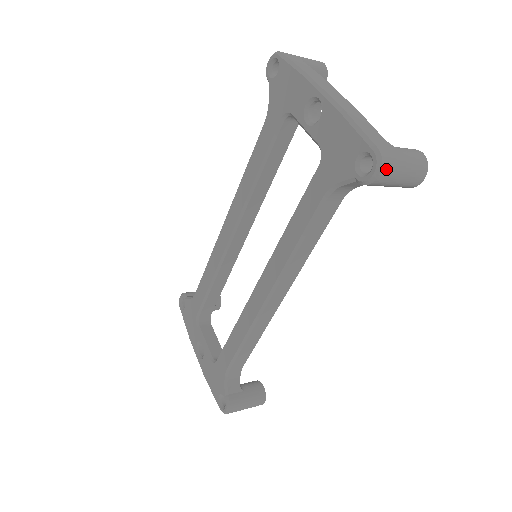
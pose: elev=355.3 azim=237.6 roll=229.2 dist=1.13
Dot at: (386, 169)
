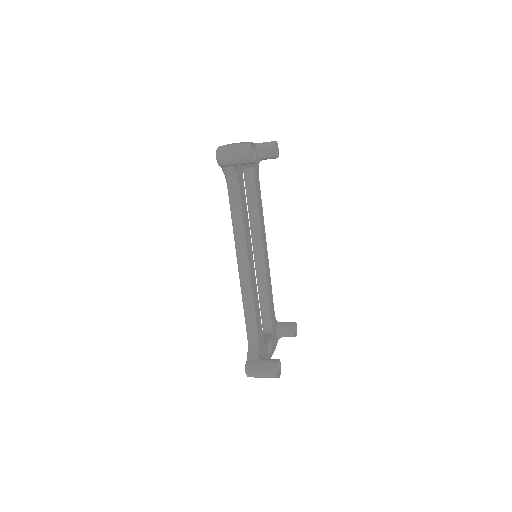
Dot at: (220, 153)
